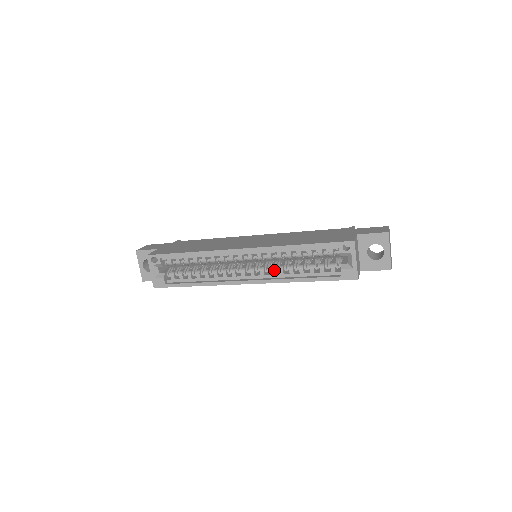
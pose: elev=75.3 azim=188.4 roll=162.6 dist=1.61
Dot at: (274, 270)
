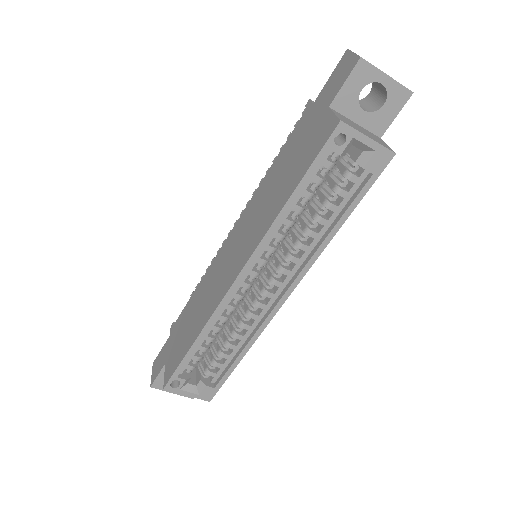
Dot at: (293, 254)
